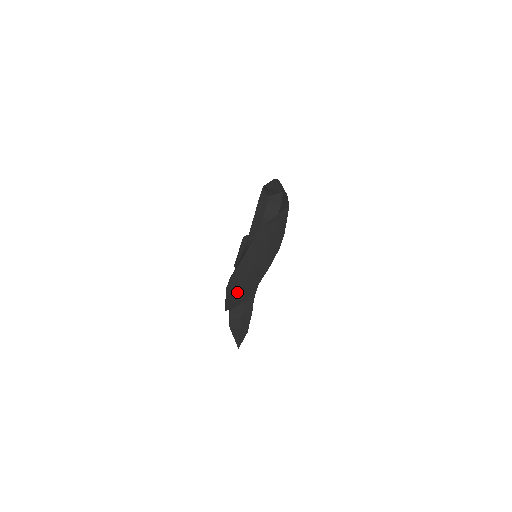
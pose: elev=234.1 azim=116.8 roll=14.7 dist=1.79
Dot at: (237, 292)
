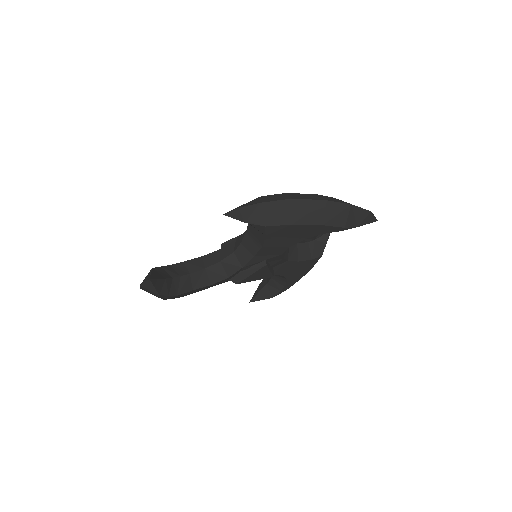
Dot at: (280, 199)
